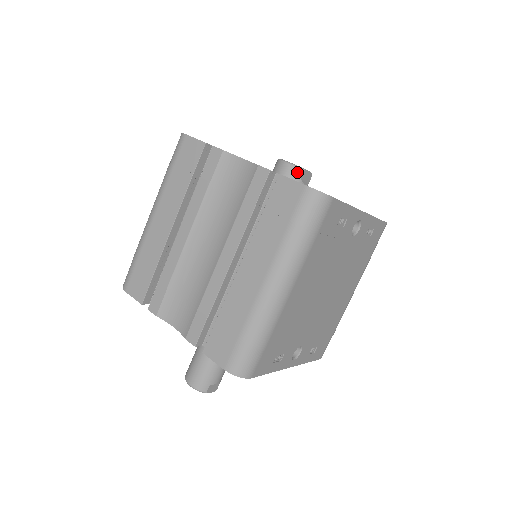
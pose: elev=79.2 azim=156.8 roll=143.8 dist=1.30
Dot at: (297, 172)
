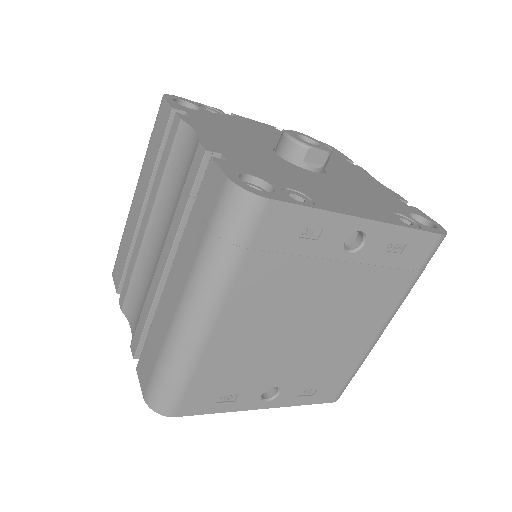
Dot at: (298, 150)
